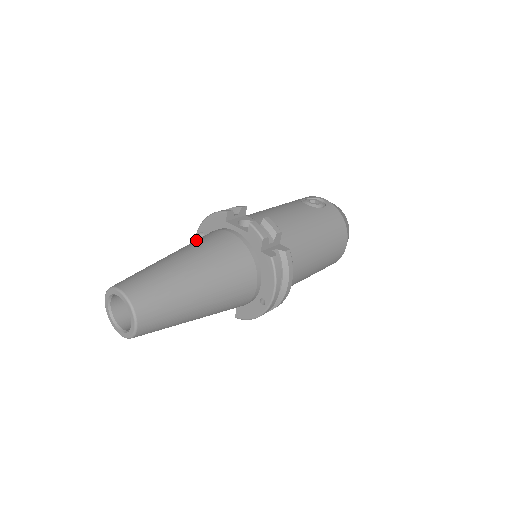
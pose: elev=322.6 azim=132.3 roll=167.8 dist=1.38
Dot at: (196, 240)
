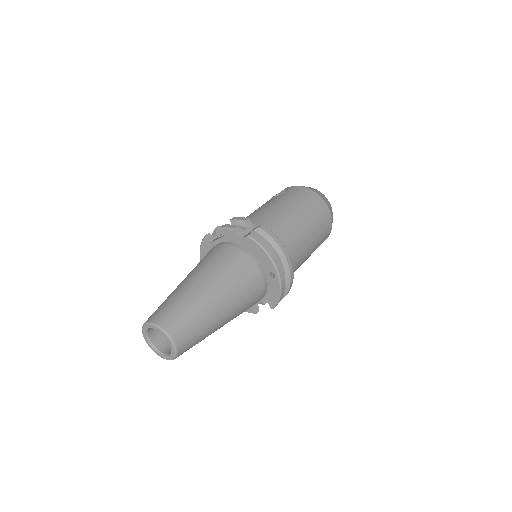
Dot at: occluded
